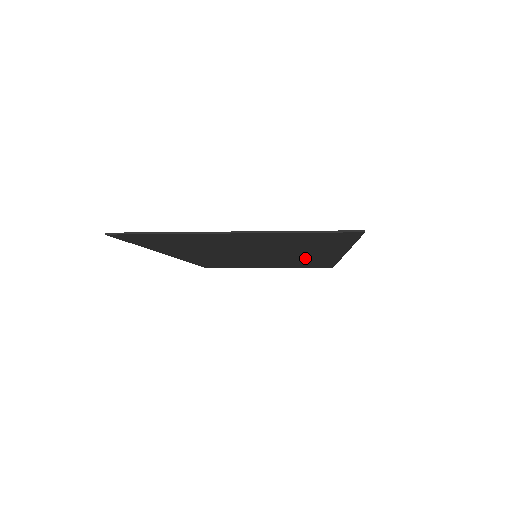
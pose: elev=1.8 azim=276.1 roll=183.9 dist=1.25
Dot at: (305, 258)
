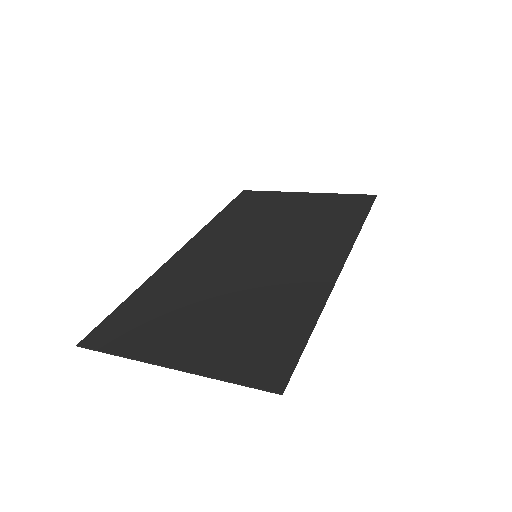
Dot at: (311, 250)
